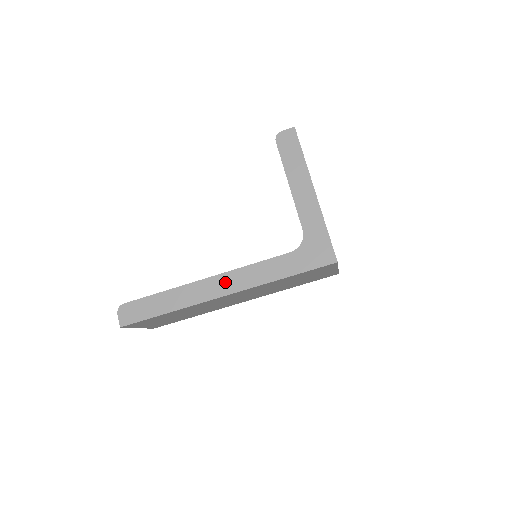
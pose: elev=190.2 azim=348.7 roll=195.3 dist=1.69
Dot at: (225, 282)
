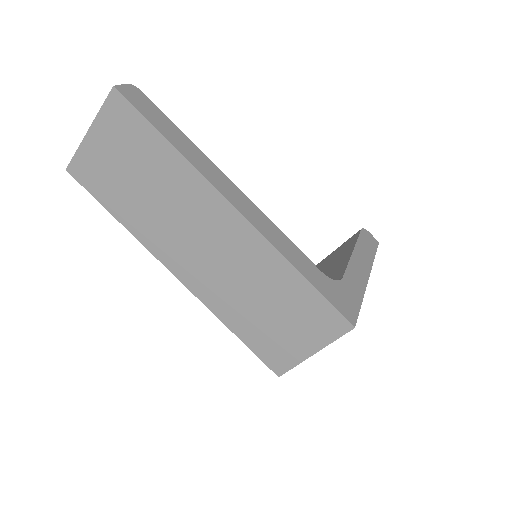
Dot at: (248, 207)
